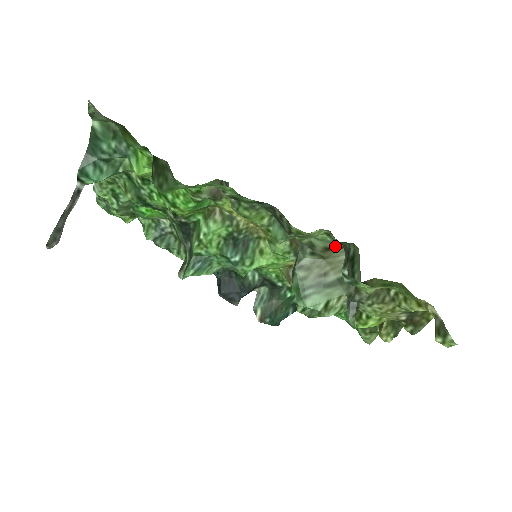
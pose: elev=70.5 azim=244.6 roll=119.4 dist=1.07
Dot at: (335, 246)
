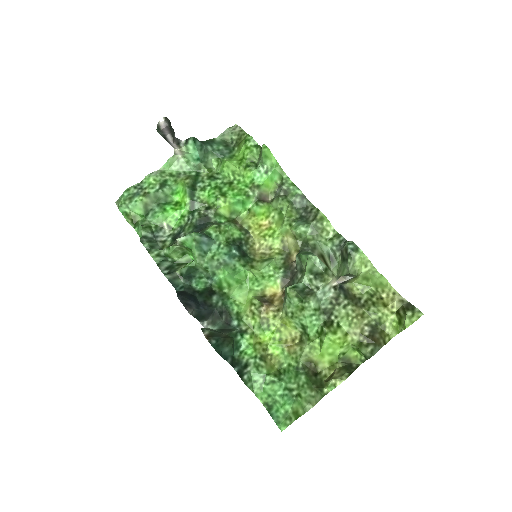
Dot at: (326, 260)
